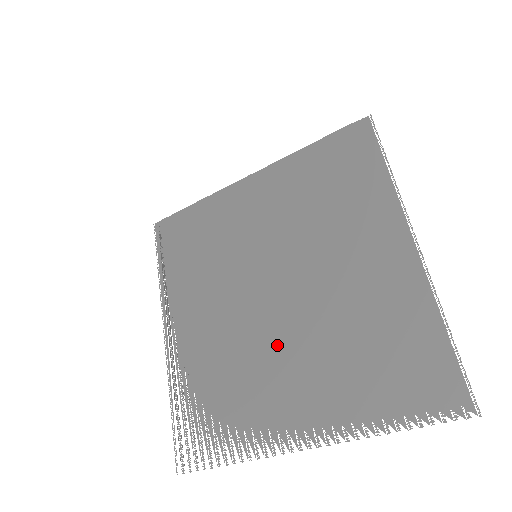
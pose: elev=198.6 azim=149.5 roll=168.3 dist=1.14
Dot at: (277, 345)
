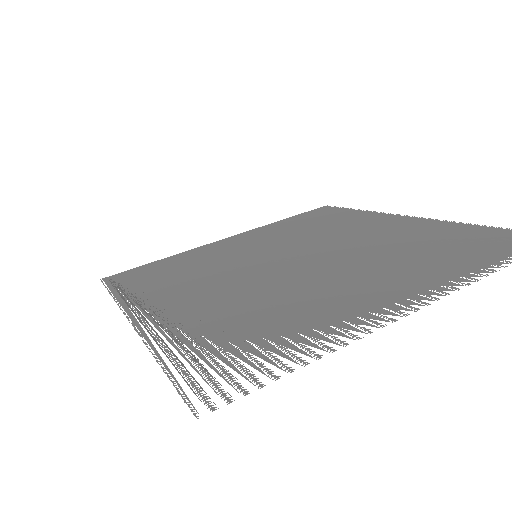
Dot at: (320, 273)
